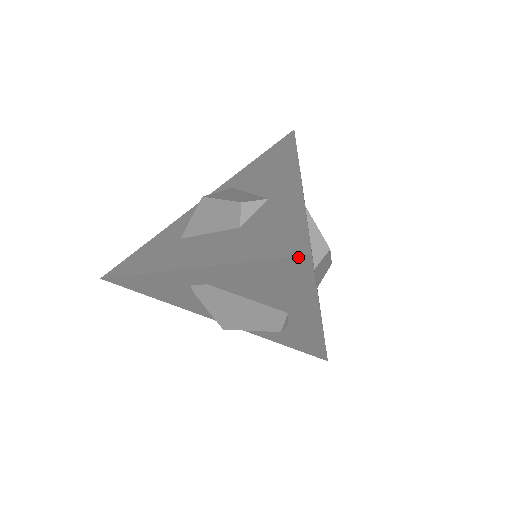
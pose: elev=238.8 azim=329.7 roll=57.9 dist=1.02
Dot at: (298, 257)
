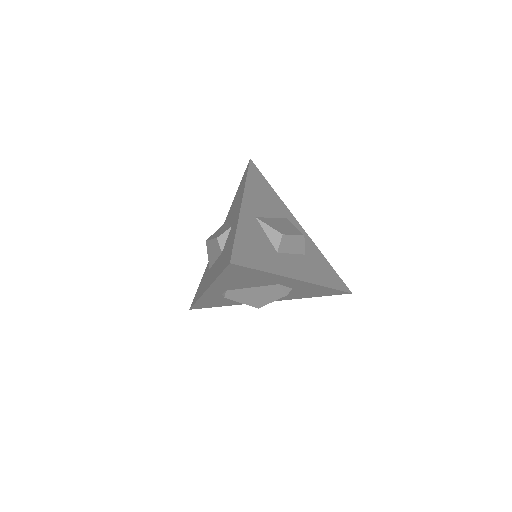
Dot at: (228, 266)
